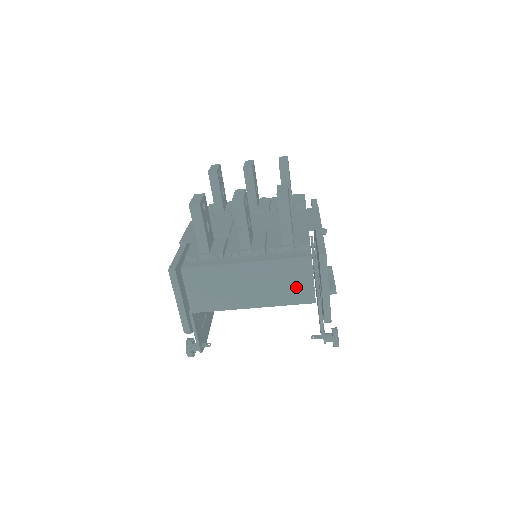
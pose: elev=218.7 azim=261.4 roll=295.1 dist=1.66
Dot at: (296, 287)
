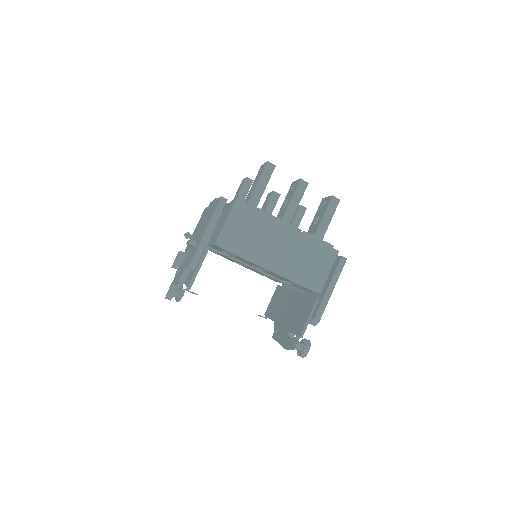
Dot at: (314, 271)
